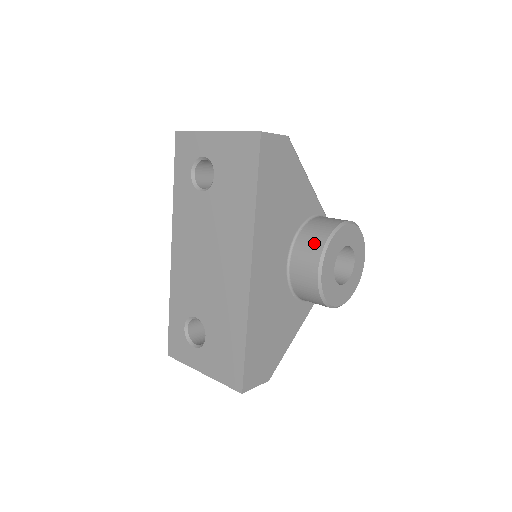
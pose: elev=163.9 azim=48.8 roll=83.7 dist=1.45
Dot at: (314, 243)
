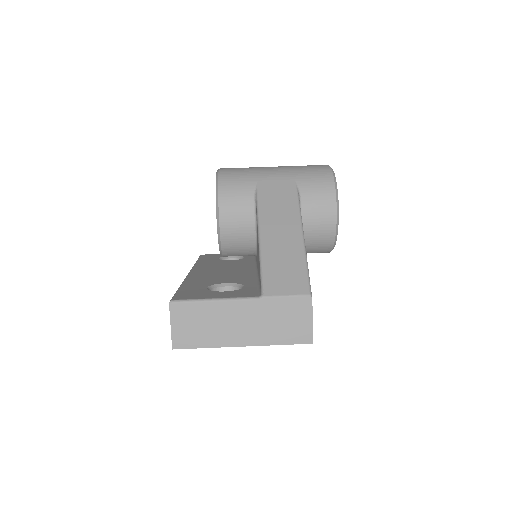
Dot at: (321, 250)
